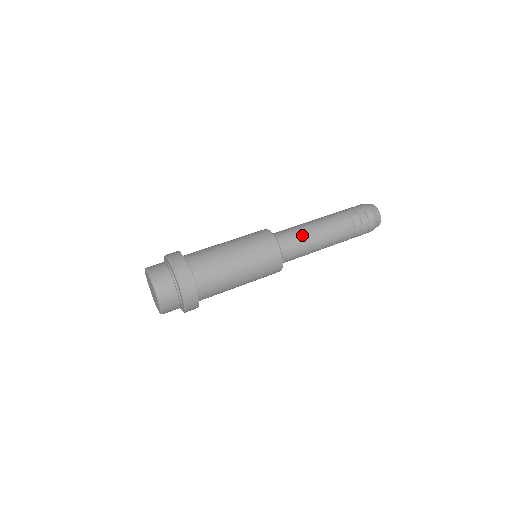
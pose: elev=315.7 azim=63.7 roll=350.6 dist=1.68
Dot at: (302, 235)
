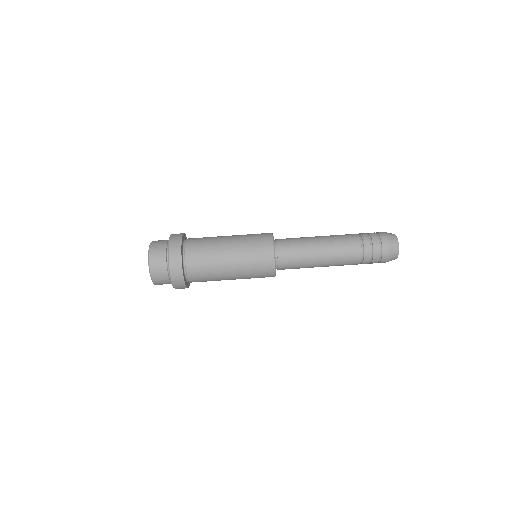
Dot at: (304, 255)
